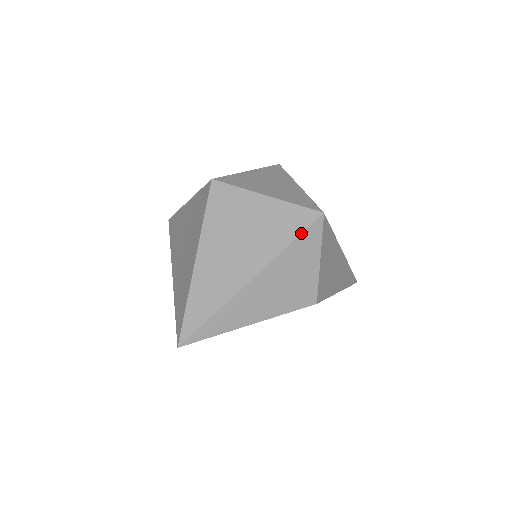
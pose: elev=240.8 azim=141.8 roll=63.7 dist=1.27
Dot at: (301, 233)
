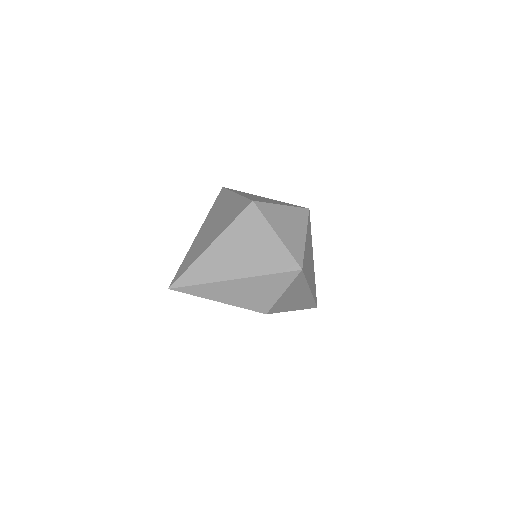
Dot at: (280, 272)
